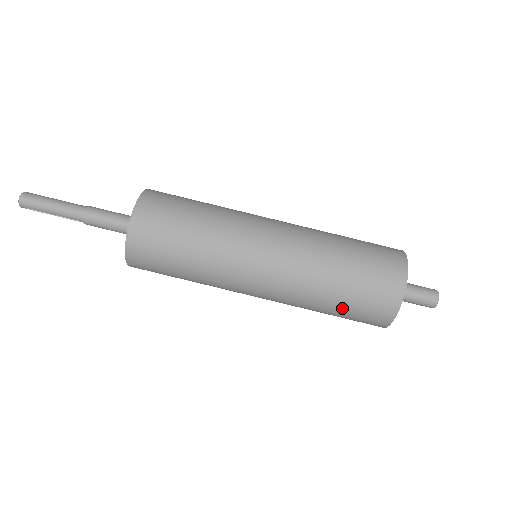
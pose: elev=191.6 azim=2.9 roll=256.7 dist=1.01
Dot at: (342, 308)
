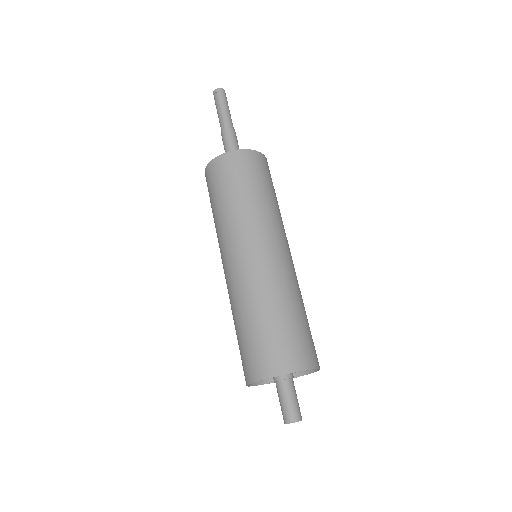
Dot at: (268, 326)
